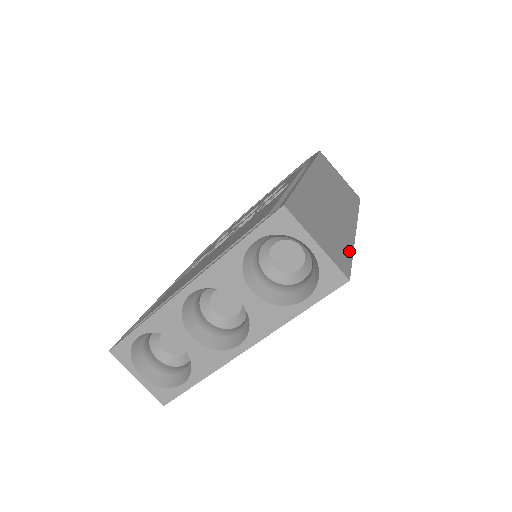
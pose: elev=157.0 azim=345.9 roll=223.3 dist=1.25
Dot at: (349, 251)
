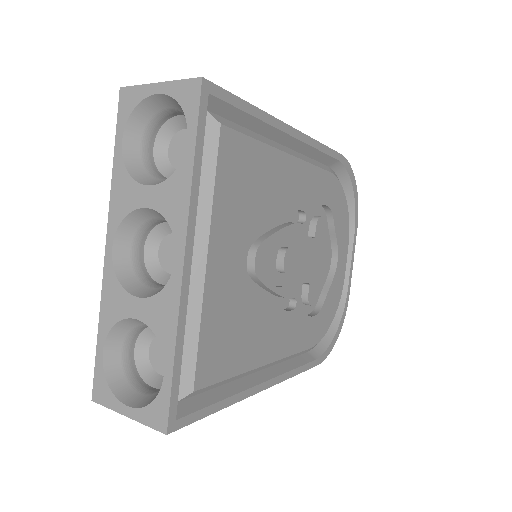
Dot at: occluded
